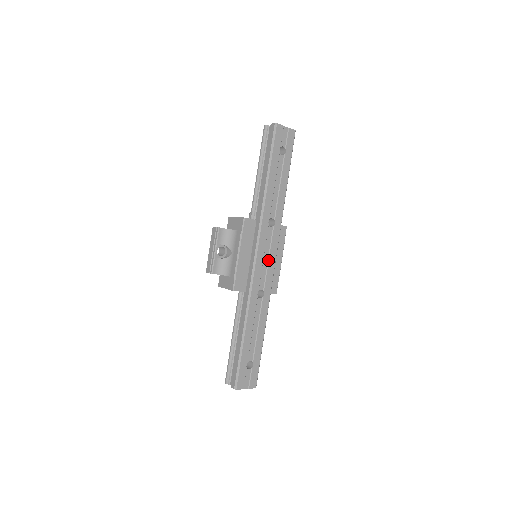
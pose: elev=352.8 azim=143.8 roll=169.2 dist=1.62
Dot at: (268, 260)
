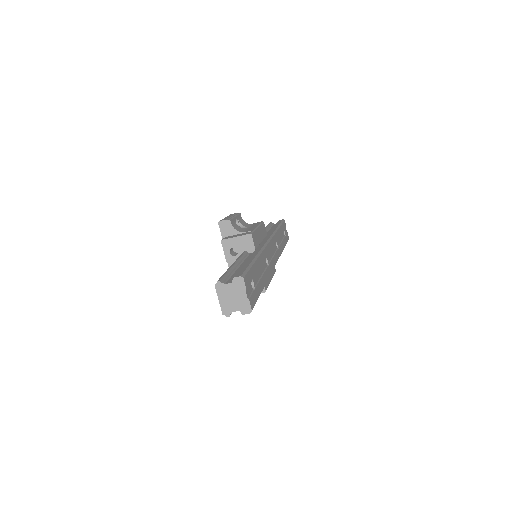
Dot at: (273, 256)
